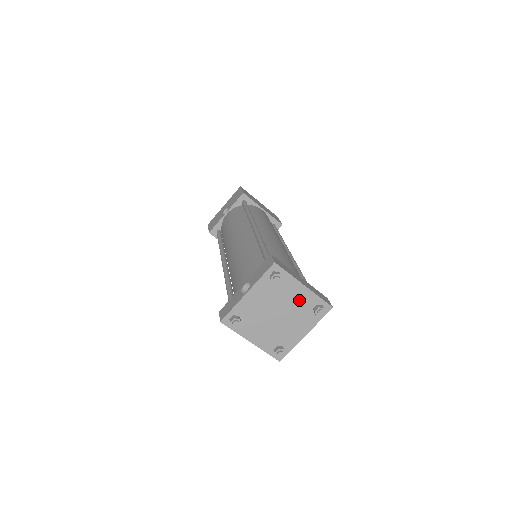
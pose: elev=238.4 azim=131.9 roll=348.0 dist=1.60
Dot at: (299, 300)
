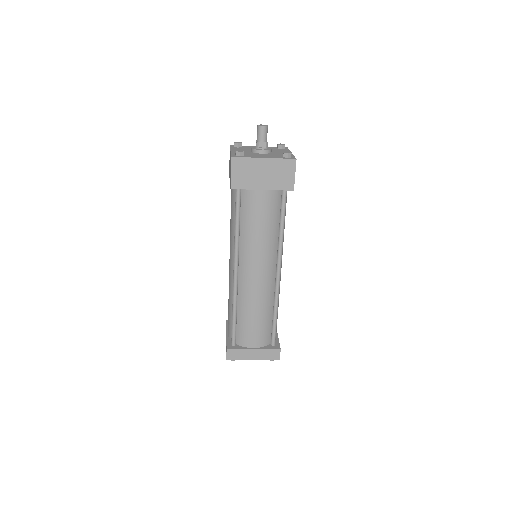
Dot at: occluded
